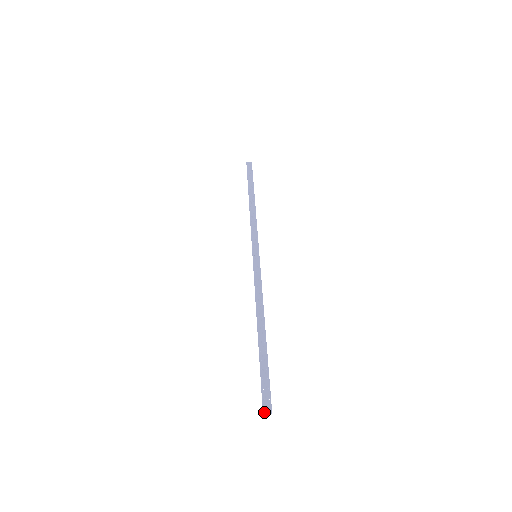
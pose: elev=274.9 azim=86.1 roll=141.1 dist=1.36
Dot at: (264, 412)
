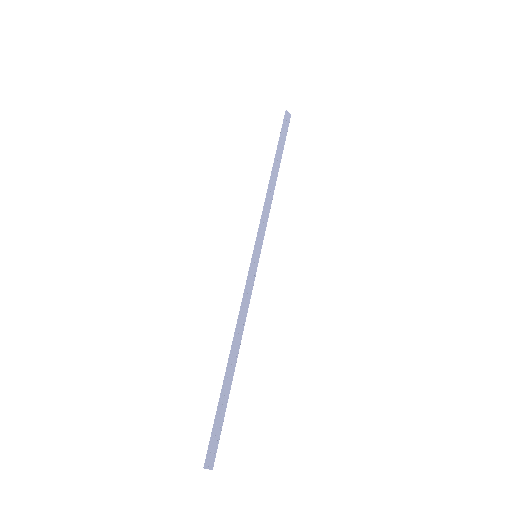
Dot at: (206, 468)
